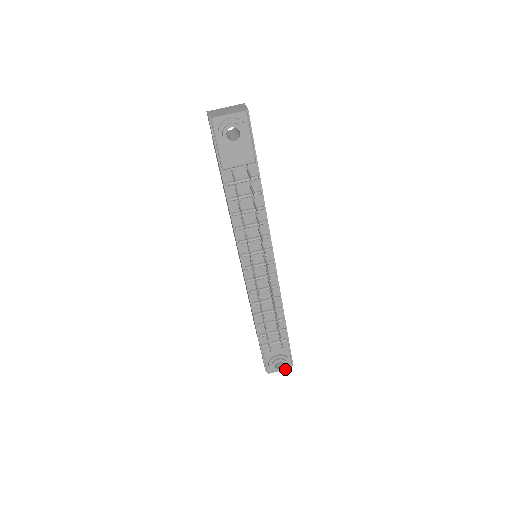
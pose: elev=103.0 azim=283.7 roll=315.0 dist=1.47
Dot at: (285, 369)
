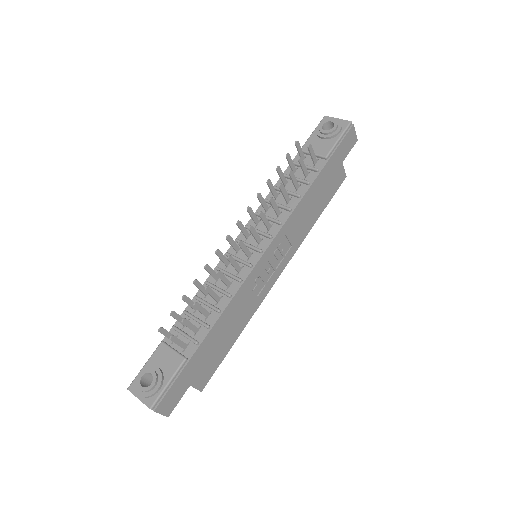
Dot at: (144, 402)
